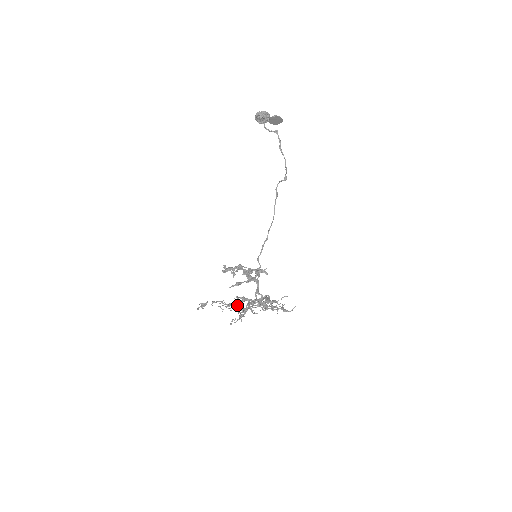
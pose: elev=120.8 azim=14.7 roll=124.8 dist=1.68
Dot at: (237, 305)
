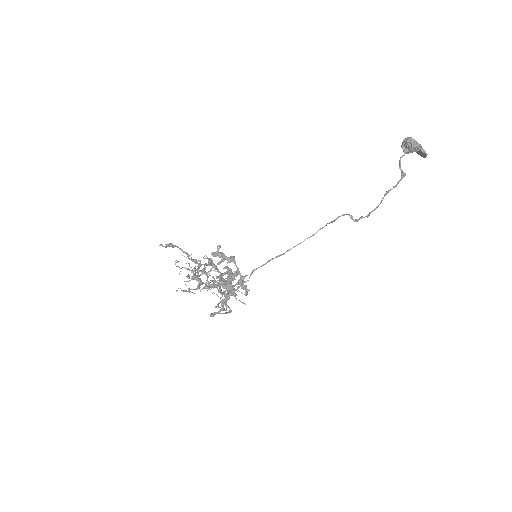
Dot at: (199, 268)
